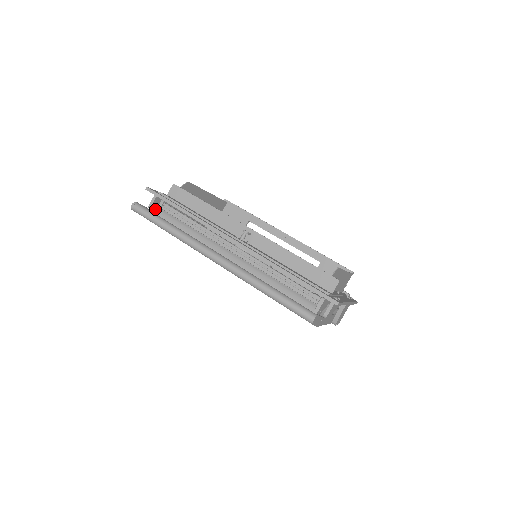
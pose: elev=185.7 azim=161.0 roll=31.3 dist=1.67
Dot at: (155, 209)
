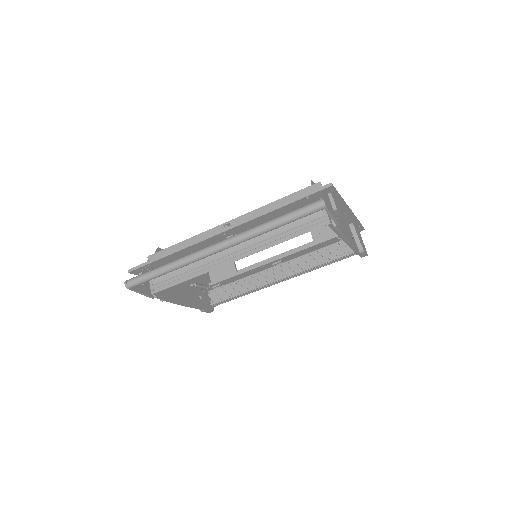
Dot at: (148, 285)
